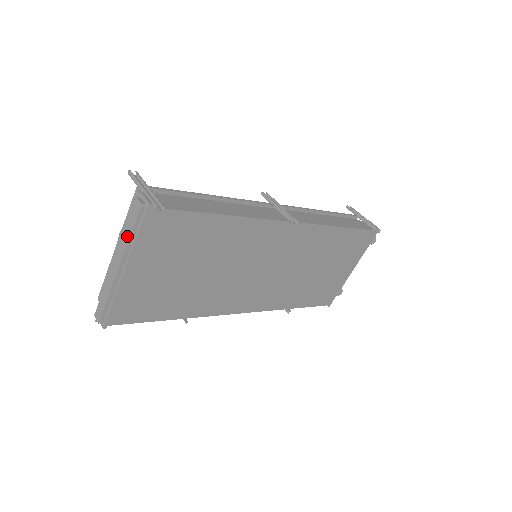
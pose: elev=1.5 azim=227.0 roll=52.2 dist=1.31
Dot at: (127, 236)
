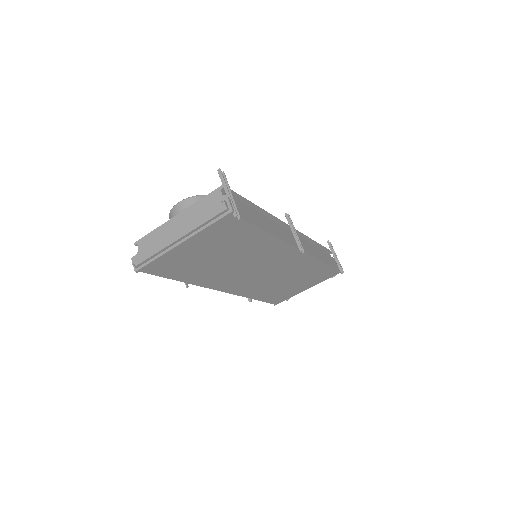
Dot at: (200, 222)
